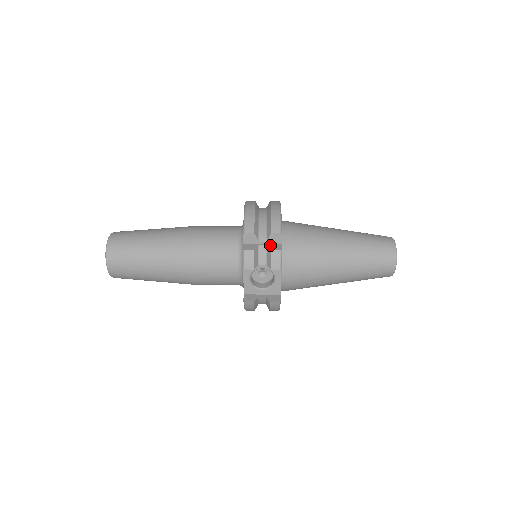
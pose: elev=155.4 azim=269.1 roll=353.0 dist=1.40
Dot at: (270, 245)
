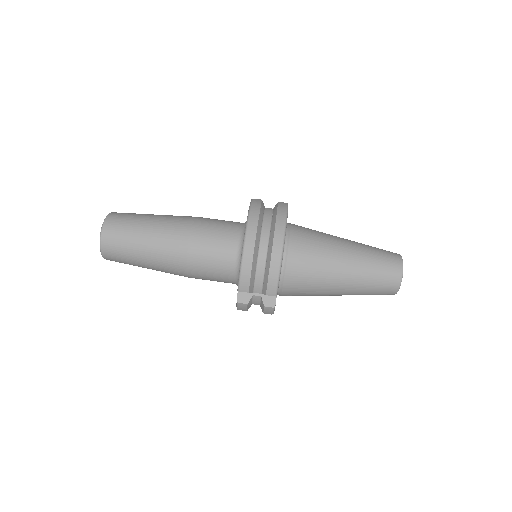
Dot at: (265, 297)
